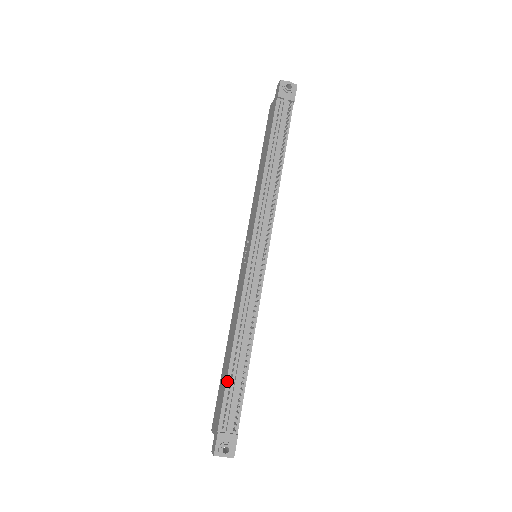
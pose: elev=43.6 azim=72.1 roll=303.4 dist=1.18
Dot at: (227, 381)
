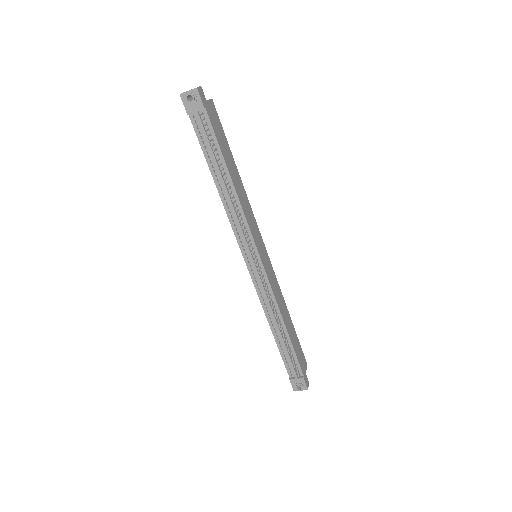
Dot at: (279, 350)
